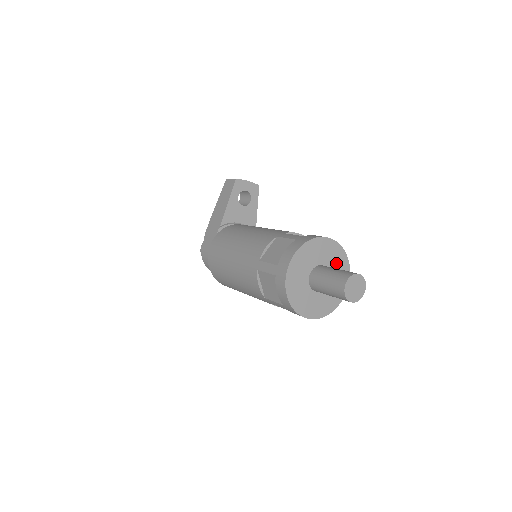
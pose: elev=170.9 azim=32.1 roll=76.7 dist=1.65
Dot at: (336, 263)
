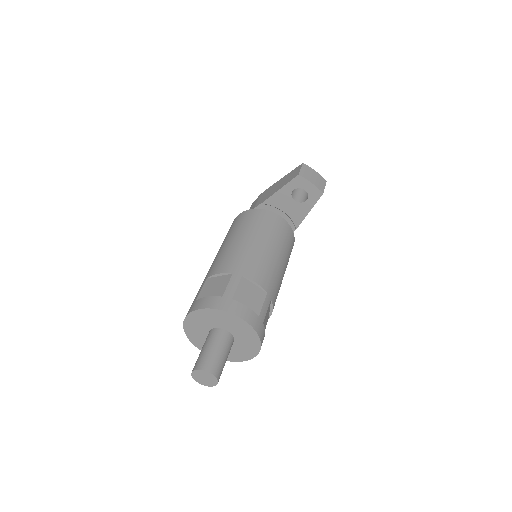
Dot at: (245, 339)
